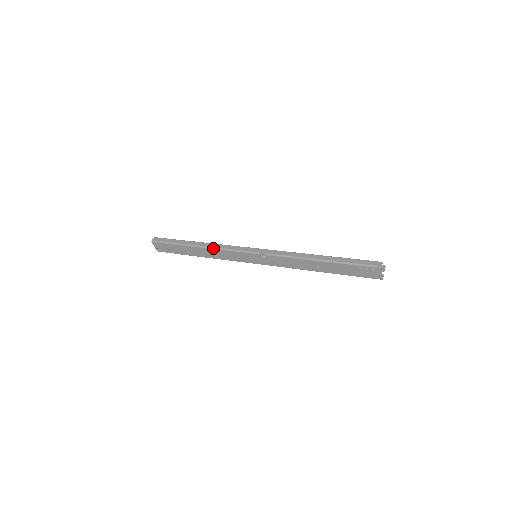
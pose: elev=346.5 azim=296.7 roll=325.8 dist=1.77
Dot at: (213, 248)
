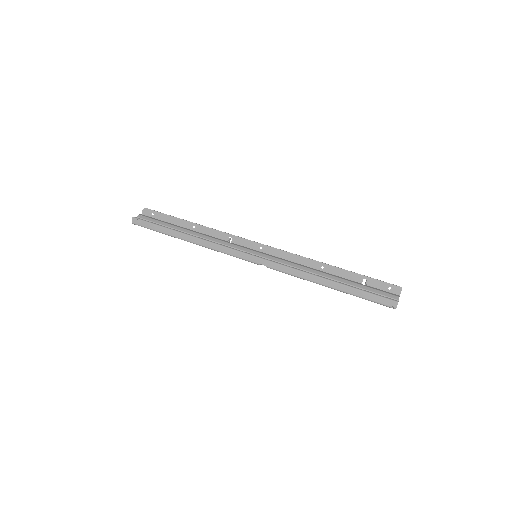
Dot at: (206, 247)
